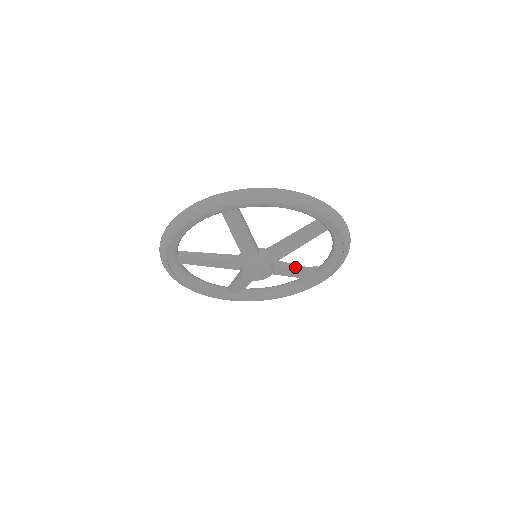
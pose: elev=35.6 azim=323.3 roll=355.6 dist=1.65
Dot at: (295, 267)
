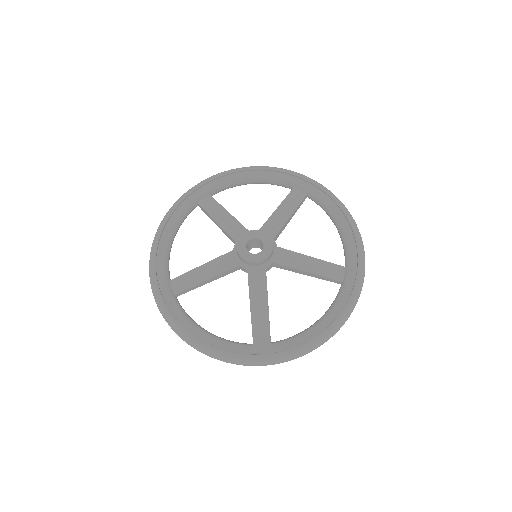
Dot at: occluded
